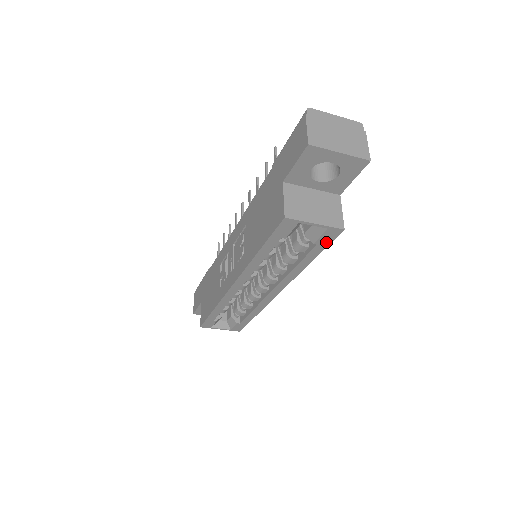
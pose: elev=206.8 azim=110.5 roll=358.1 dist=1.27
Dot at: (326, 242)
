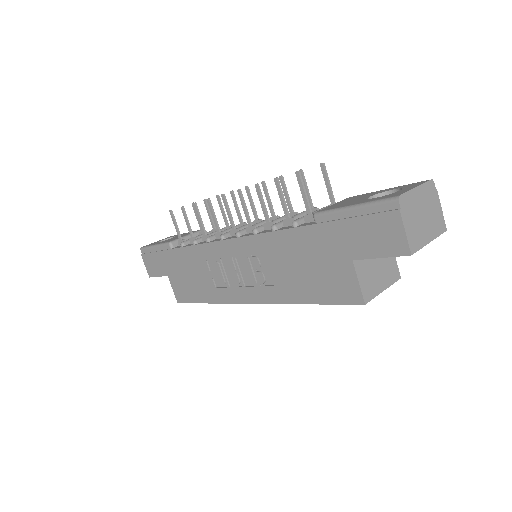
Dot at: occluded
